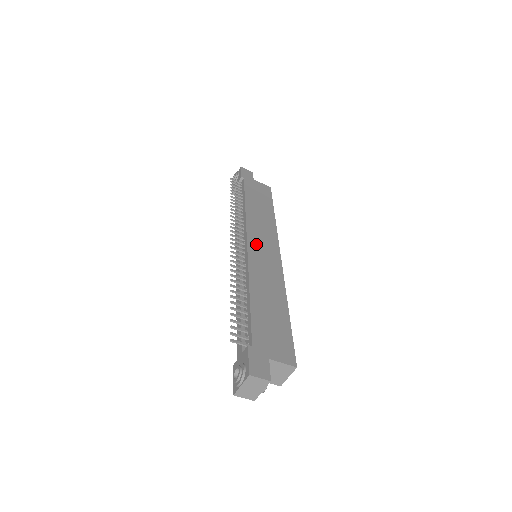
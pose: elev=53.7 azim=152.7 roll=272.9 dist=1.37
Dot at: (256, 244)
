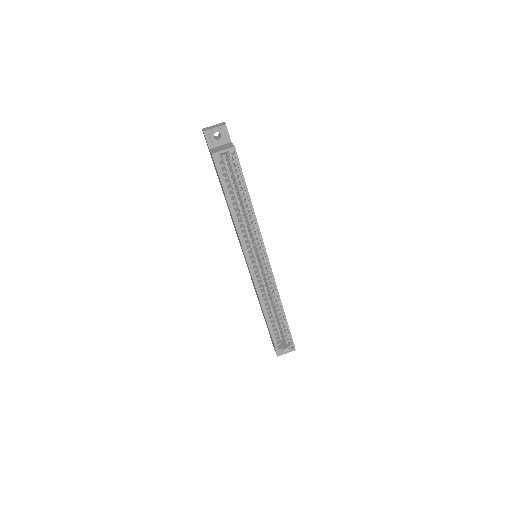
Dot at: occluded
